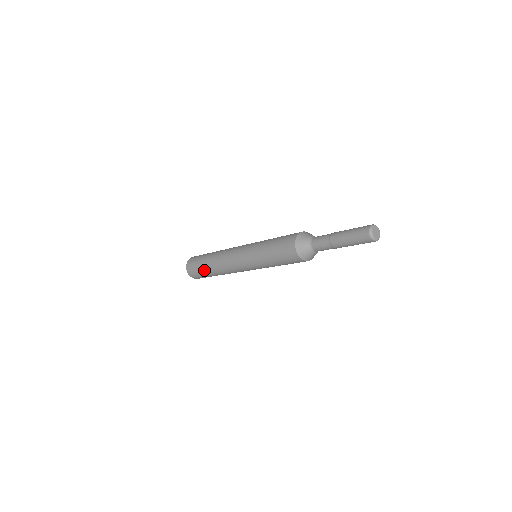
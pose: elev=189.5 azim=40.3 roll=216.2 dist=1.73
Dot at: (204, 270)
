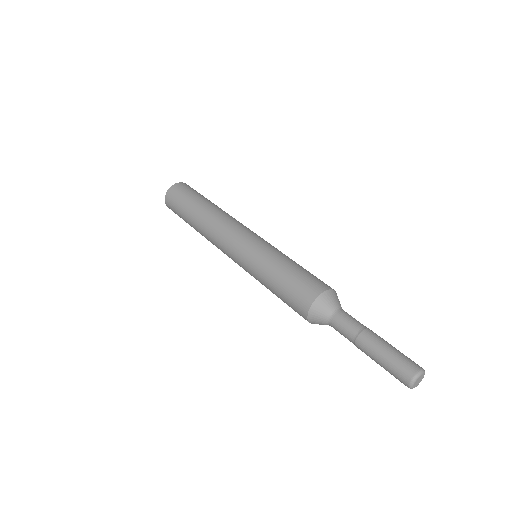
Dot at: occluded
